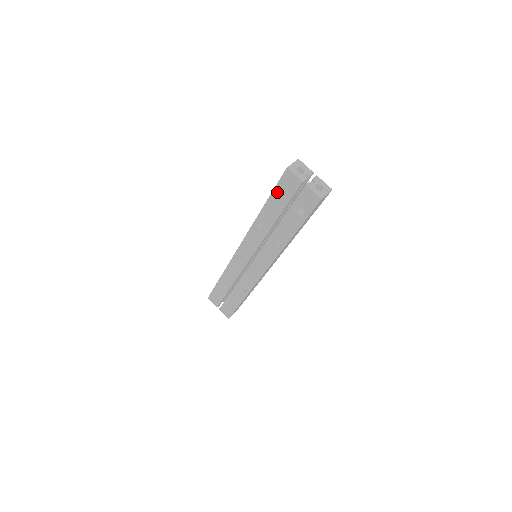
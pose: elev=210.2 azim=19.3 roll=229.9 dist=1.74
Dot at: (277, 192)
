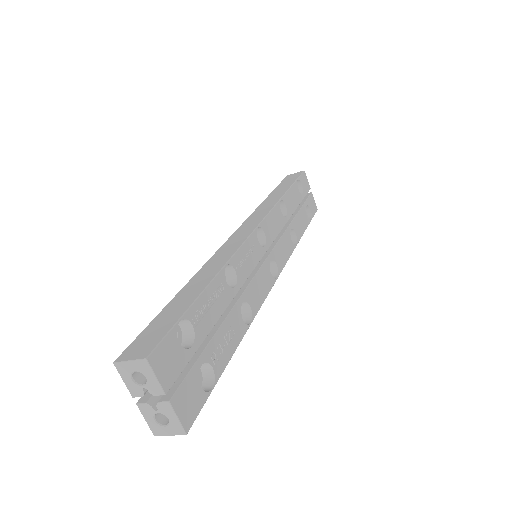
Dot at: occluded
